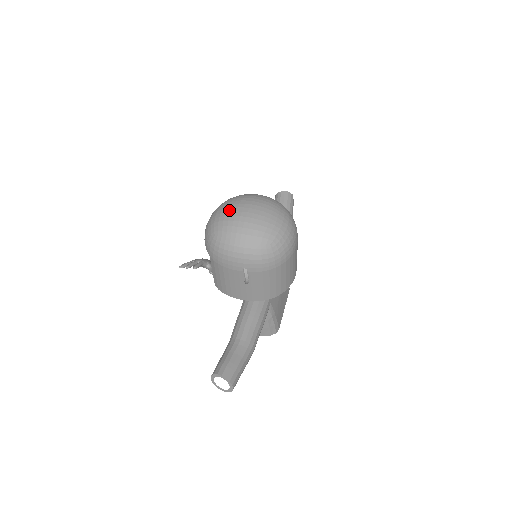
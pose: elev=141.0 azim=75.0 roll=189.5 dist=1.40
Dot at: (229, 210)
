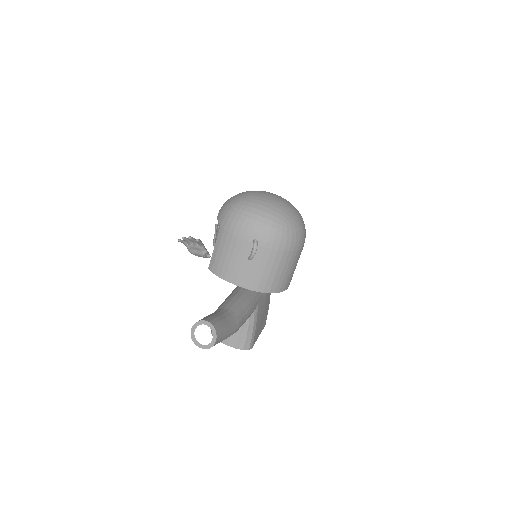
Dot at: (253, 191)
